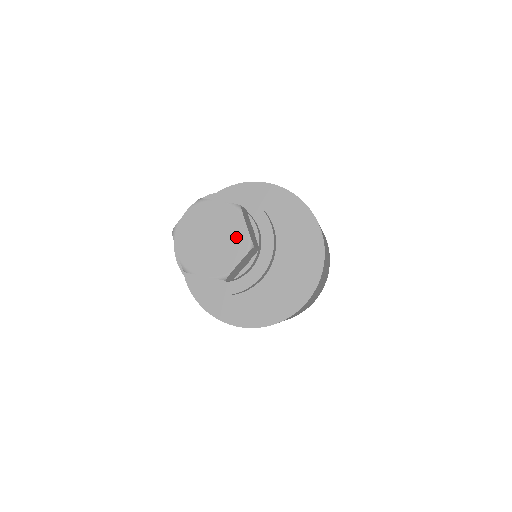
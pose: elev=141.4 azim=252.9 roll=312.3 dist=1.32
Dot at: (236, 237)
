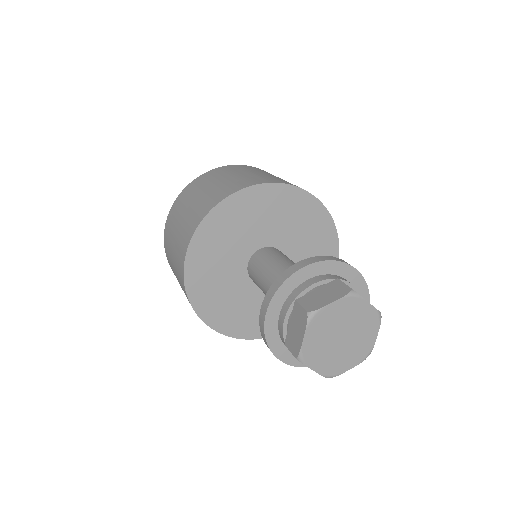
Dot at: (365, 319)
